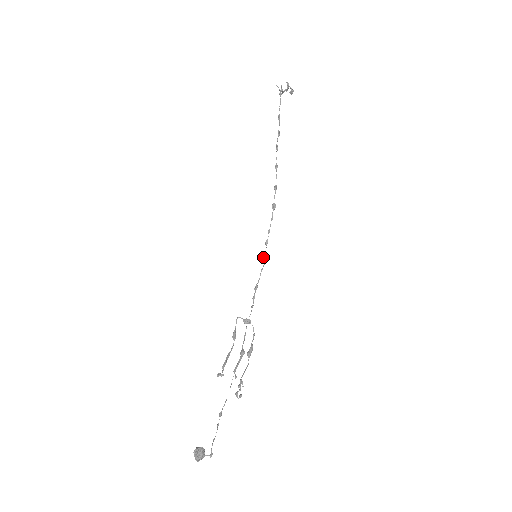
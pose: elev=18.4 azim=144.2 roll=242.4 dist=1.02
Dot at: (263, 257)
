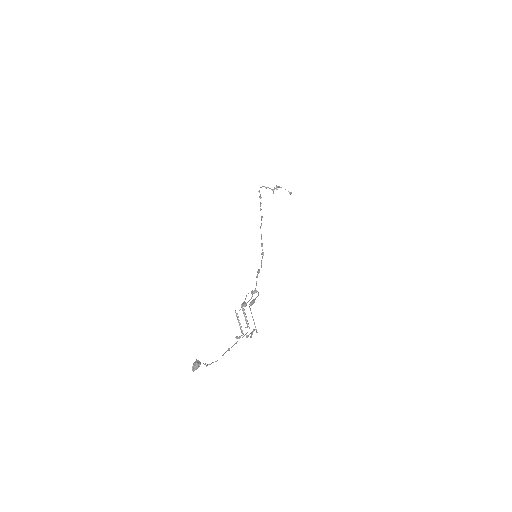
Dot at: (261, 254)
